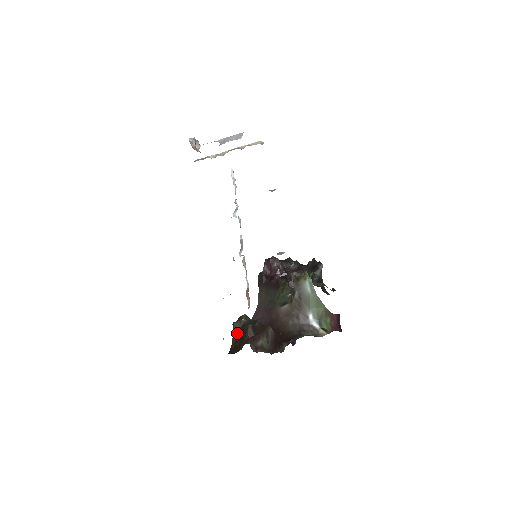
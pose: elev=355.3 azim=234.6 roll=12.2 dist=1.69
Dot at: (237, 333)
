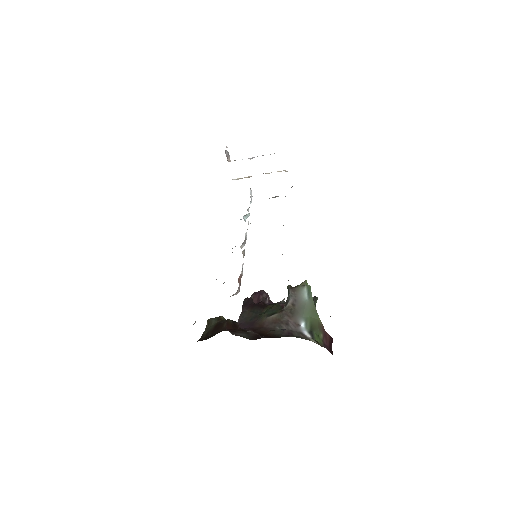
Dot at: (211, 327)
